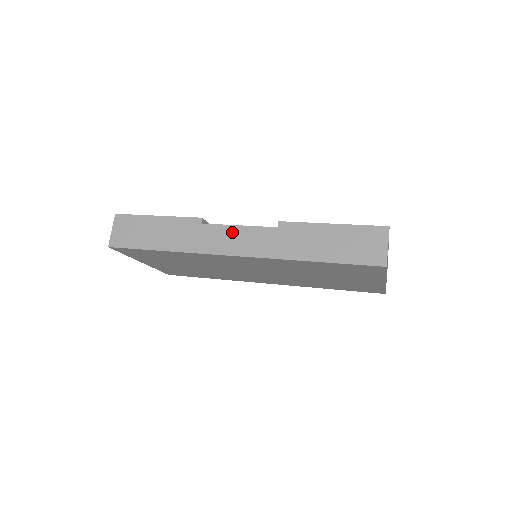
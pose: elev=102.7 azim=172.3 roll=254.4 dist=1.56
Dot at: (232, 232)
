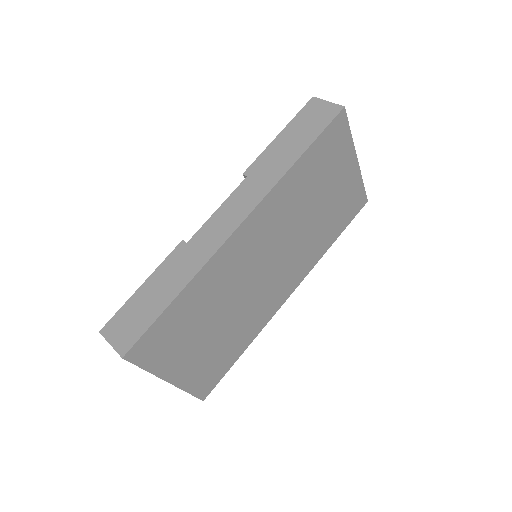
Dot at: (218, 217)
